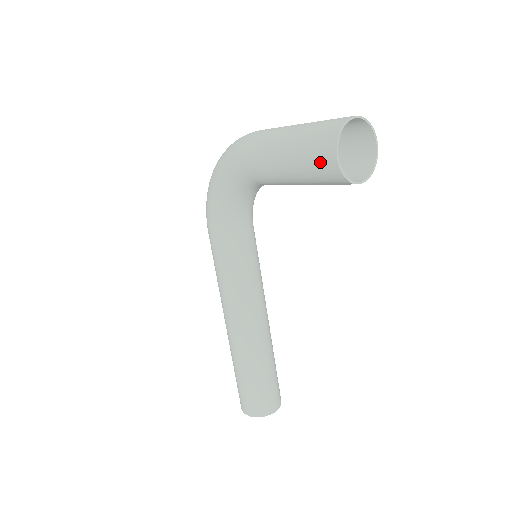
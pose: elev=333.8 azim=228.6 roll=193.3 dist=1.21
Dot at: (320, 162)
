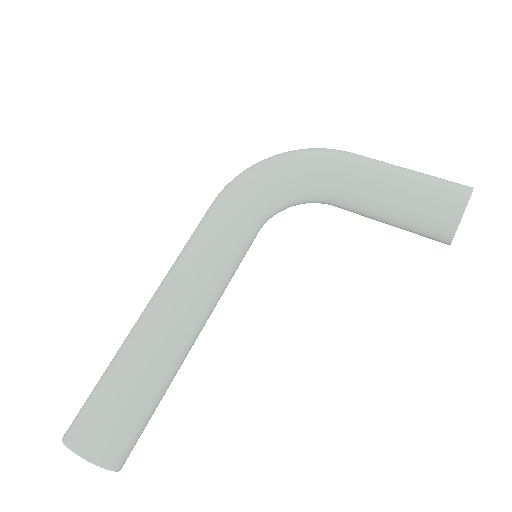
Dot at: (446, 198)
